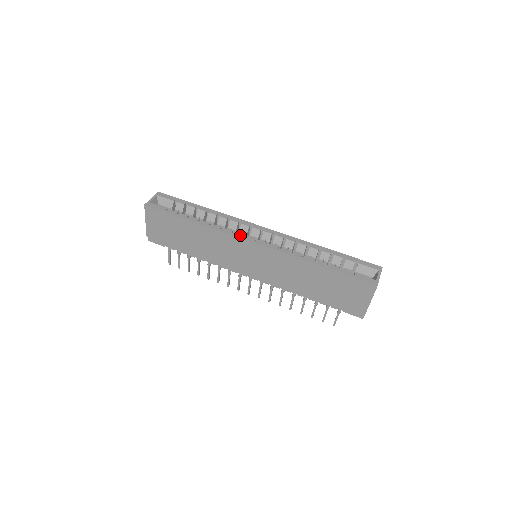
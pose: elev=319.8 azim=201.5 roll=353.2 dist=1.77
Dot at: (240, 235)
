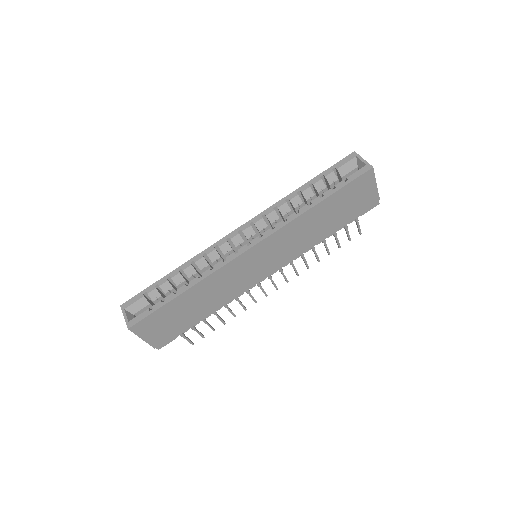
Dot at: (232, 256)
